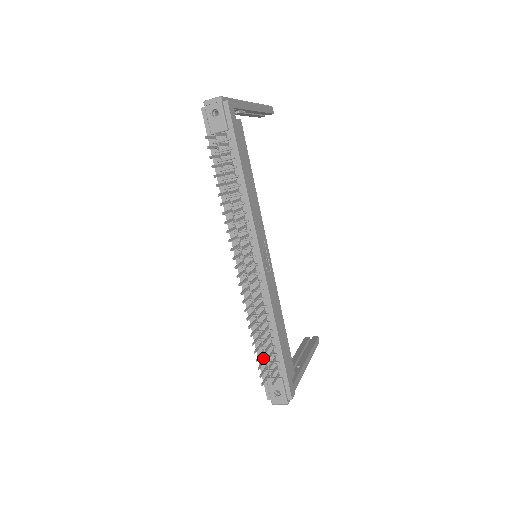
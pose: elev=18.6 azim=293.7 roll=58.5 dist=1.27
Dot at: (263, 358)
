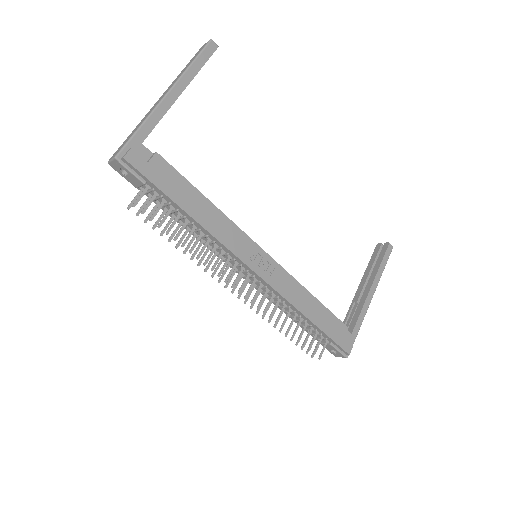
Dot at: (308, 330)
